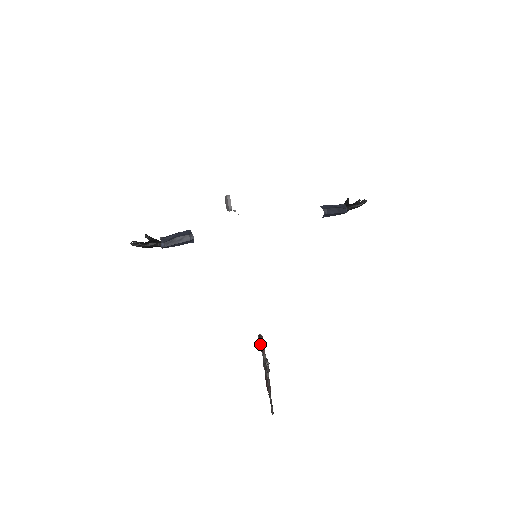
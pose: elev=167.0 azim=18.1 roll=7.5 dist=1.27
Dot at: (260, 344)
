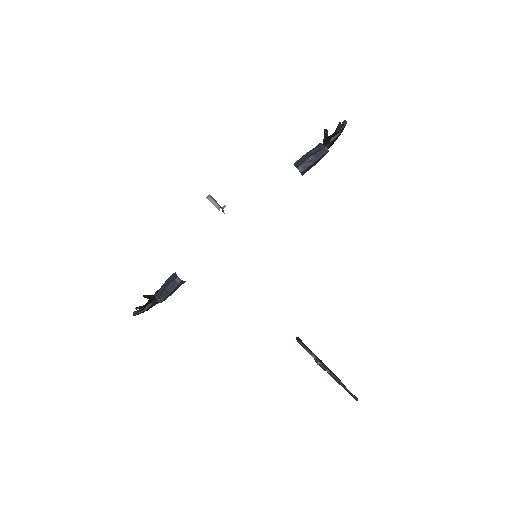
Dot at: (303, 346)
